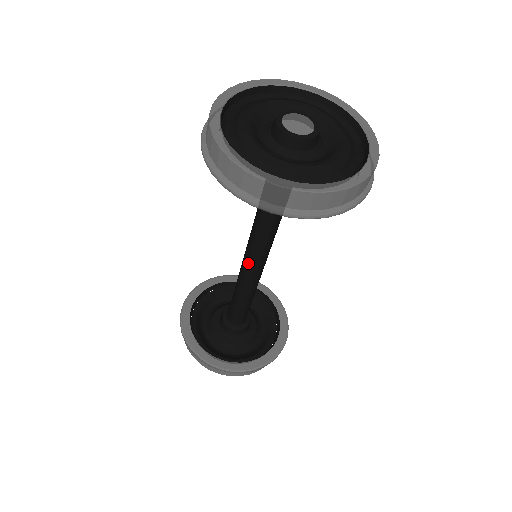
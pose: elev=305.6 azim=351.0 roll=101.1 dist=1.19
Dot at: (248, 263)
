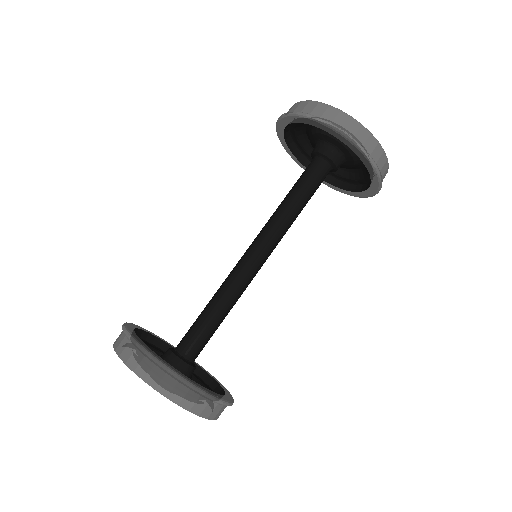
Dot at: (258, 258)
